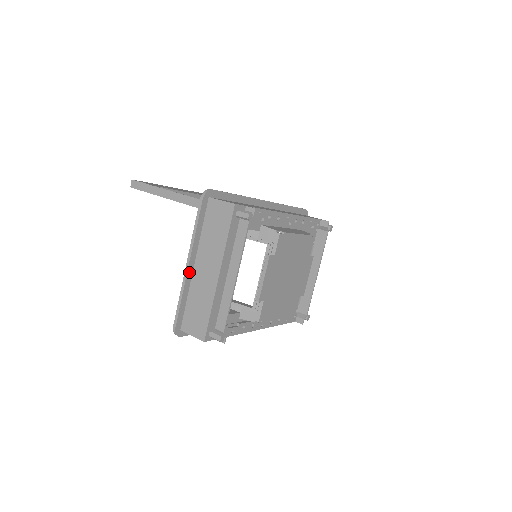
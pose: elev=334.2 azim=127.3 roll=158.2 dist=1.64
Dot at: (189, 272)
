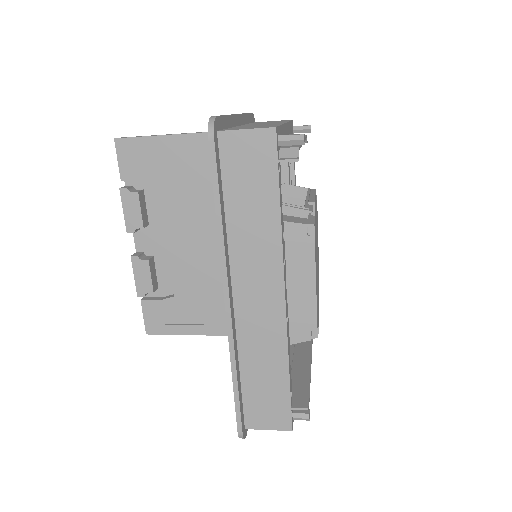
Dot at: (236, 119)
